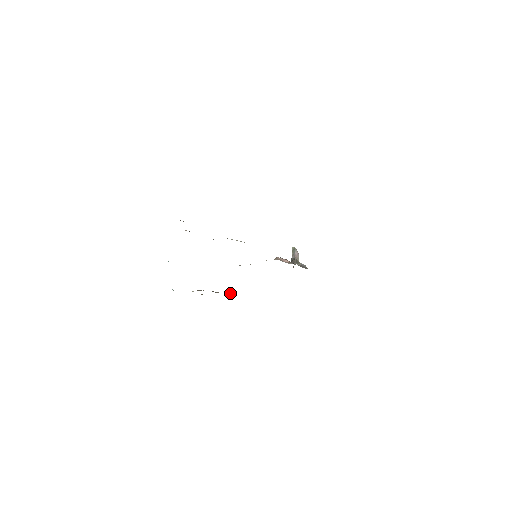
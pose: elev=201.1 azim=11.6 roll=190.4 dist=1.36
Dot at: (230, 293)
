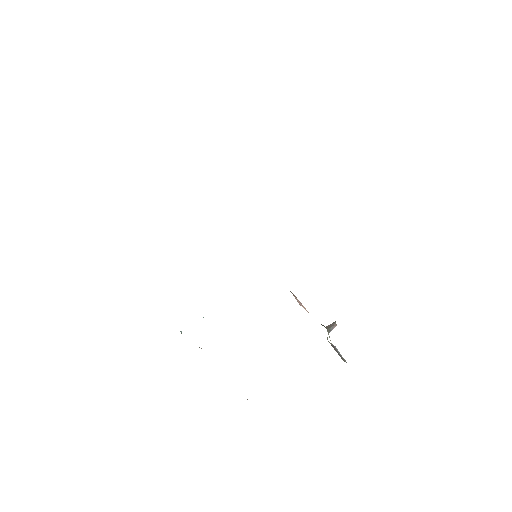
Dot at: occluded
